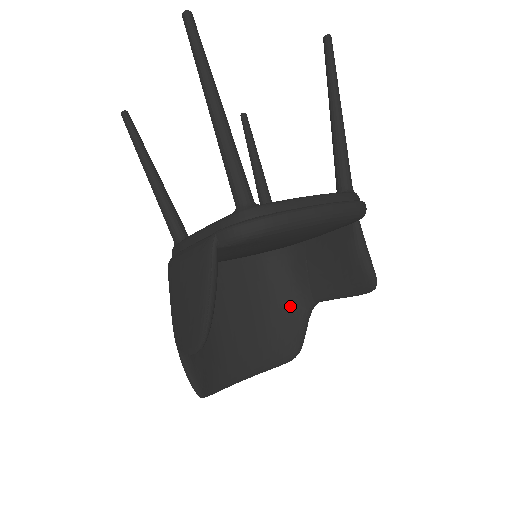
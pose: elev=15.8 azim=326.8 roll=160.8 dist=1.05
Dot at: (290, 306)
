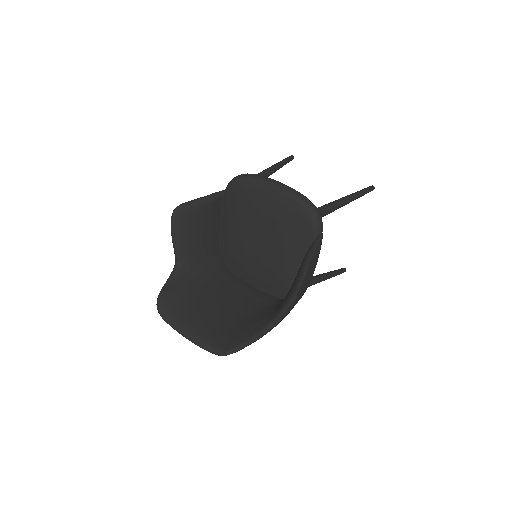
Dot at: (260, 320)
